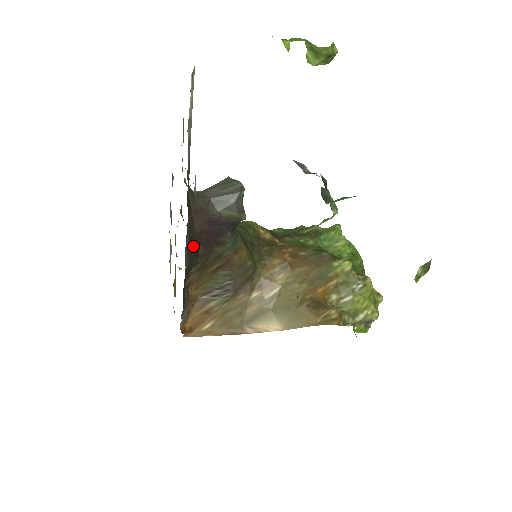
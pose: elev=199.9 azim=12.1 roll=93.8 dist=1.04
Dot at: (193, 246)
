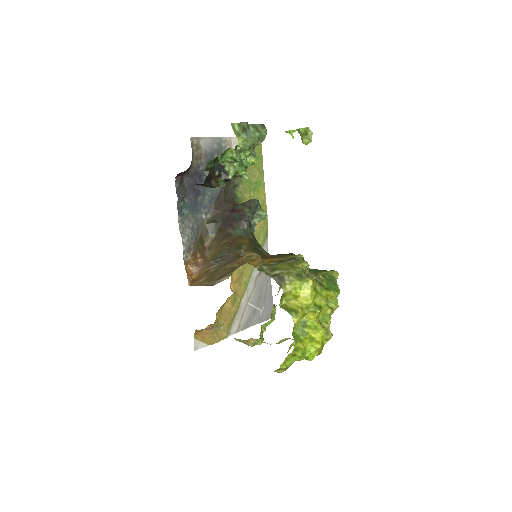
Dot at: (216, 218)
